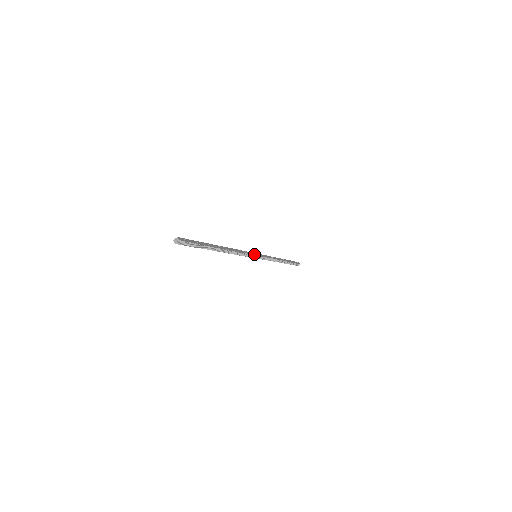
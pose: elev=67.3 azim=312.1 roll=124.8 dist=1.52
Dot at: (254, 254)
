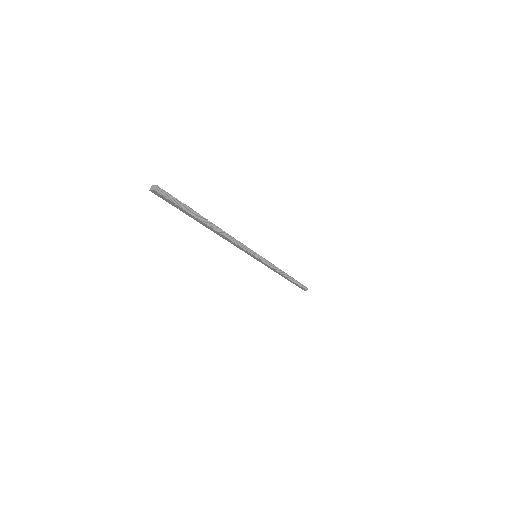
Dot at: (252, 251)
